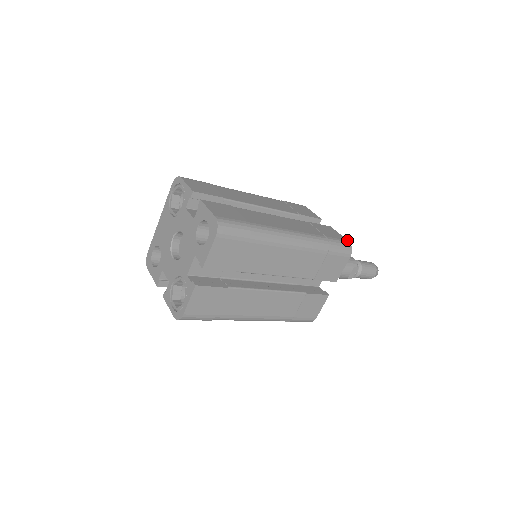
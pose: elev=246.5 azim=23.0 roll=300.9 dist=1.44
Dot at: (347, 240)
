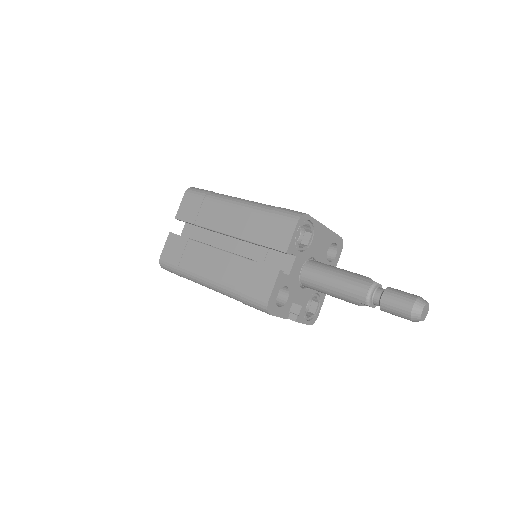
Dot at: (268, 299)
